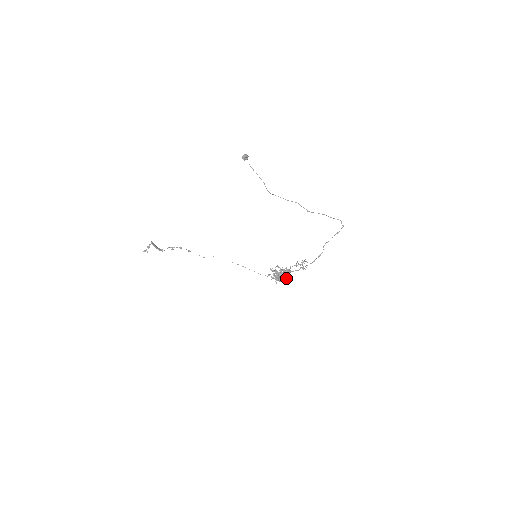
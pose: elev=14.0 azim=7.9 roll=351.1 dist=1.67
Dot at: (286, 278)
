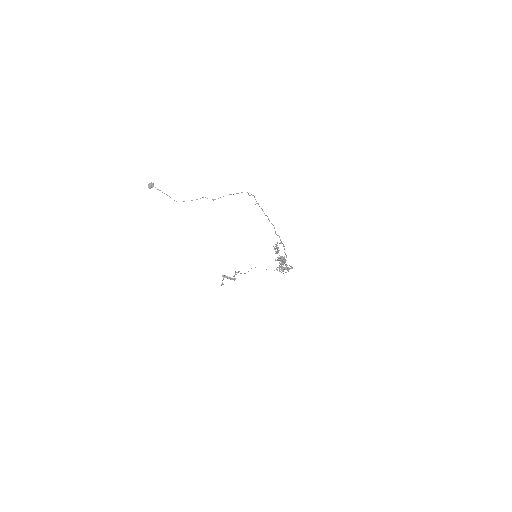
Dot at: occluded
